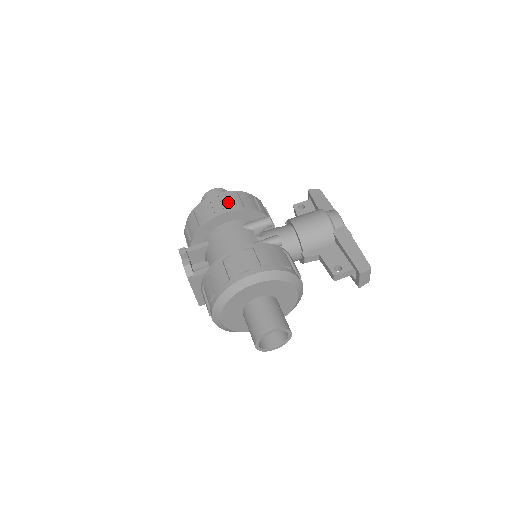
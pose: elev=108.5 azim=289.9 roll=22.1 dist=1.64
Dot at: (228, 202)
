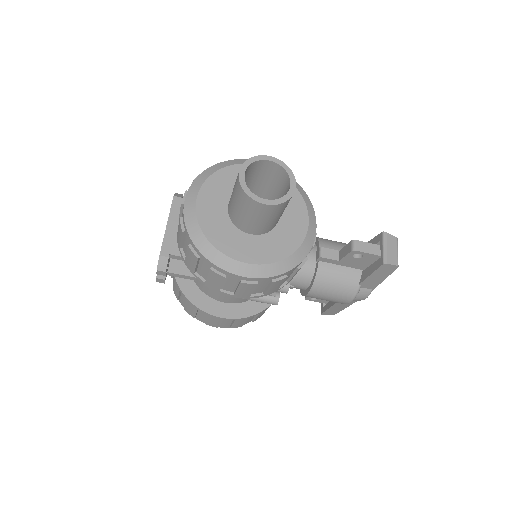
Dot at: (246, 292)
